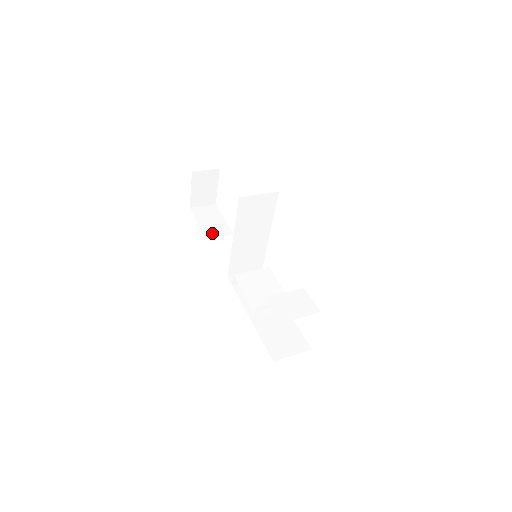
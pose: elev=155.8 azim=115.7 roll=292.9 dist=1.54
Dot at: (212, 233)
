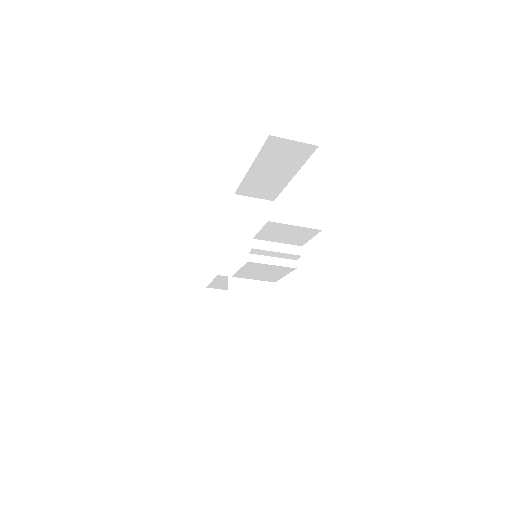
Dot at: occluded
